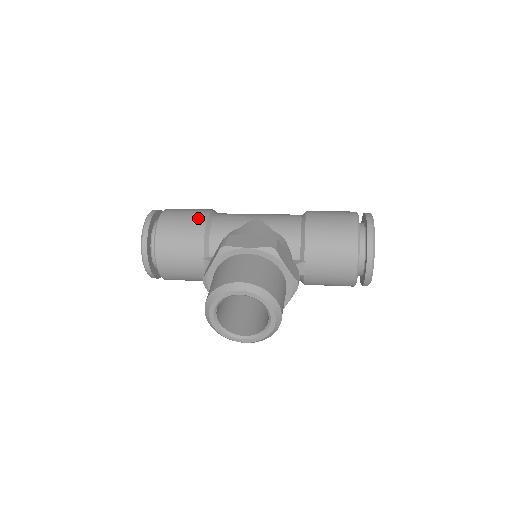
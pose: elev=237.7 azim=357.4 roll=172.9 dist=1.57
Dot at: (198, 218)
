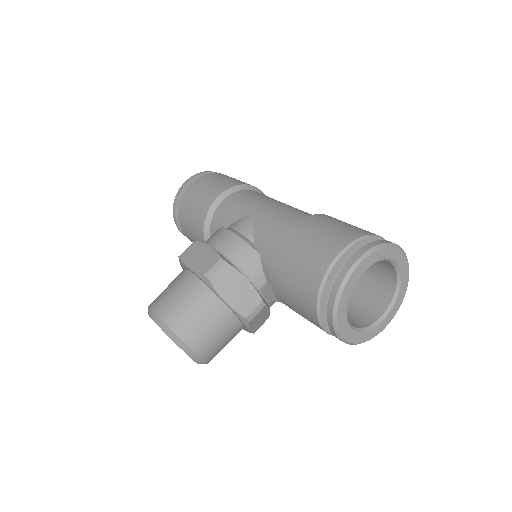
Dot at: (207, 200)
